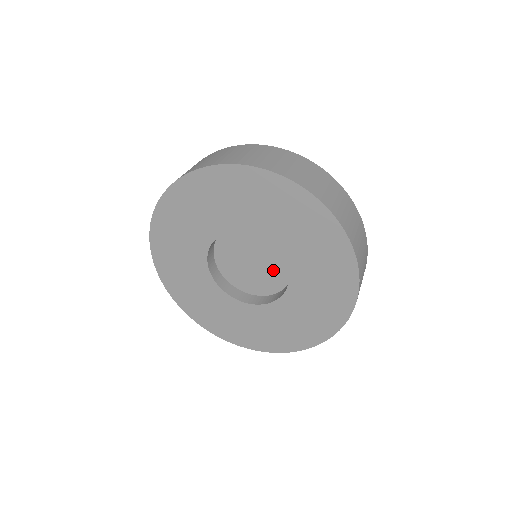
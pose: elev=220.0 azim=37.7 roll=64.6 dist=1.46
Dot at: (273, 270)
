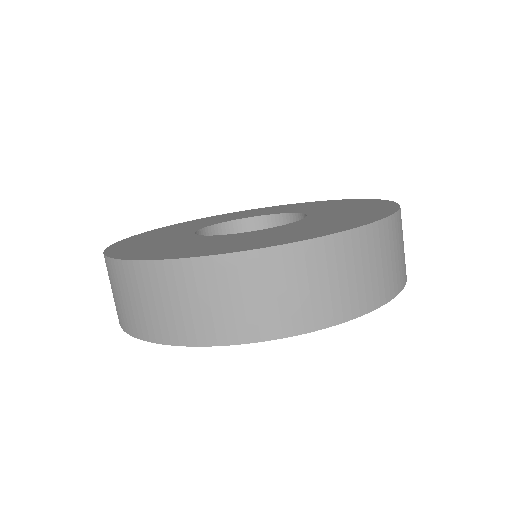
Dot at: occluded
